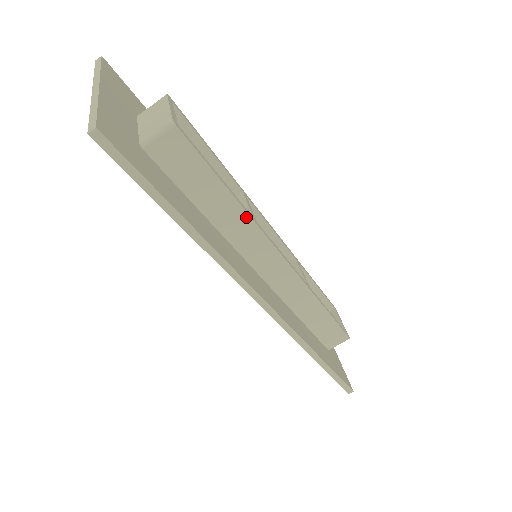
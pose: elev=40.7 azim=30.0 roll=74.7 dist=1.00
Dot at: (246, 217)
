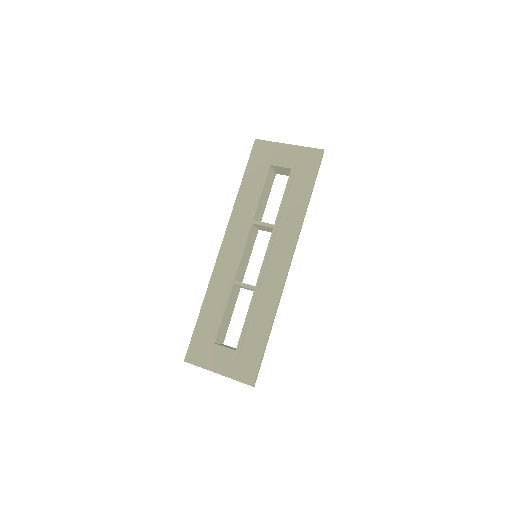
Dot at: occluded
